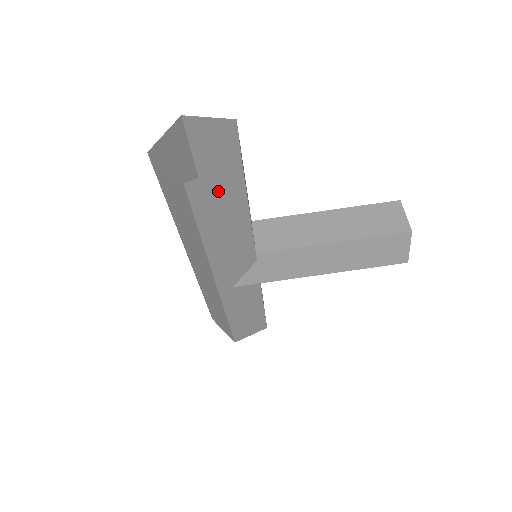
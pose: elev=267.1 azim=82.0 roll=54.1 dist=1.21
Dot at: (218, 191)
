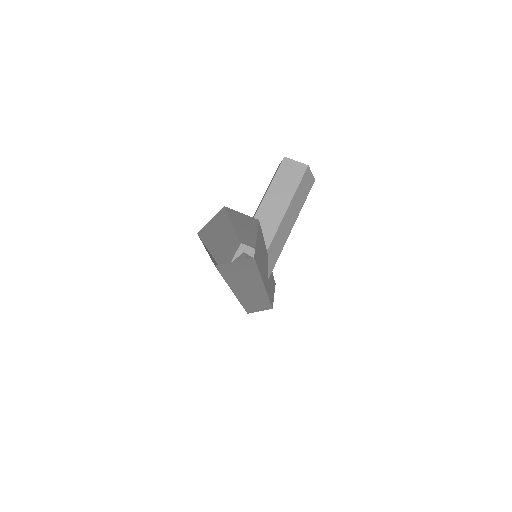
Dot at: (258, 244)
